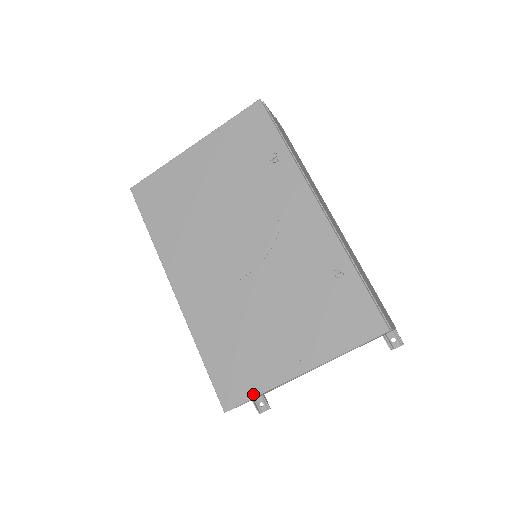
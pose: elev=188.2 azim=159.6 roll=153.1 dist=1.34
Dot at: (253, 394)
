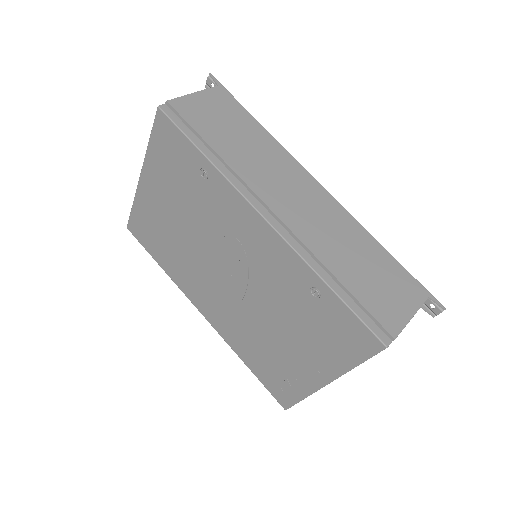
Dot at: (298, 399)
